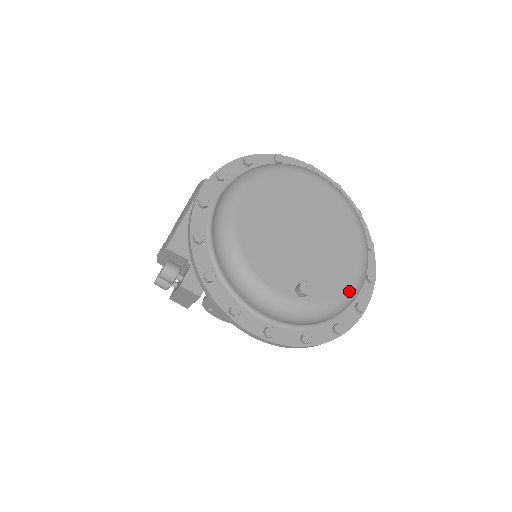
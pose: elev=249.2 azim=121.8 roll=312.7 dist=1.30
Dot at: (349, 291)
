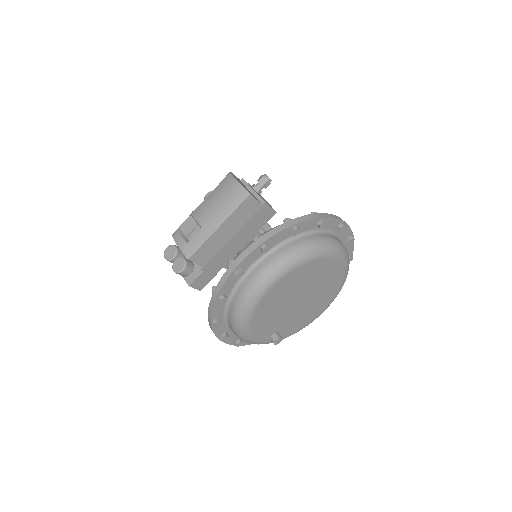
Dot at: occluded
